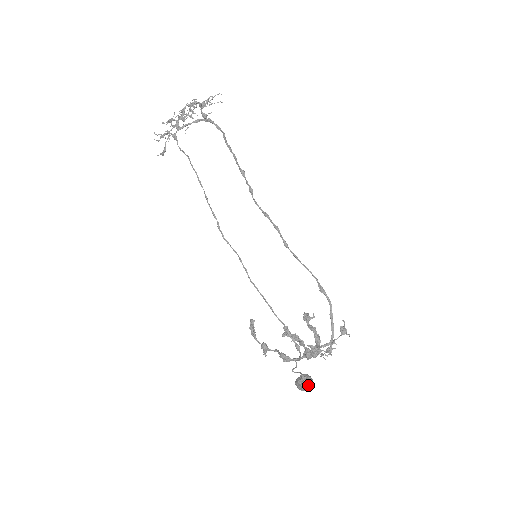
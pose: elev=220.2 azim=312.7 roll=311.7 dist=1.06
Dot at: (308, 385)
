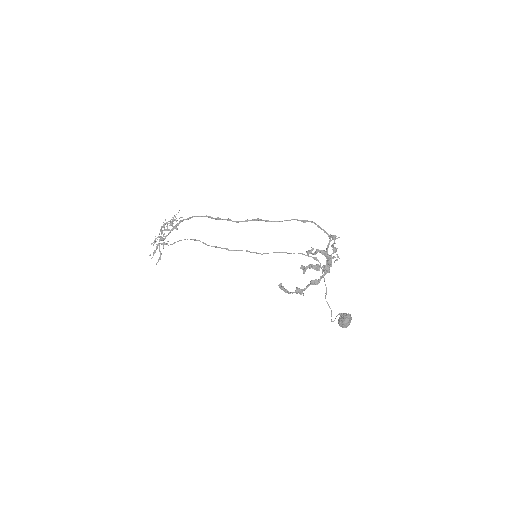
Dot at: (347, 314)
